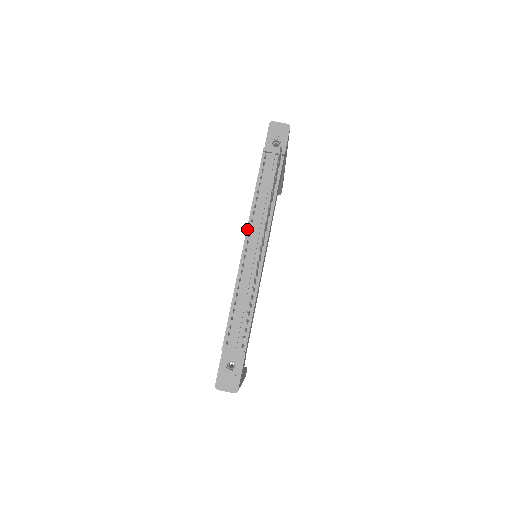
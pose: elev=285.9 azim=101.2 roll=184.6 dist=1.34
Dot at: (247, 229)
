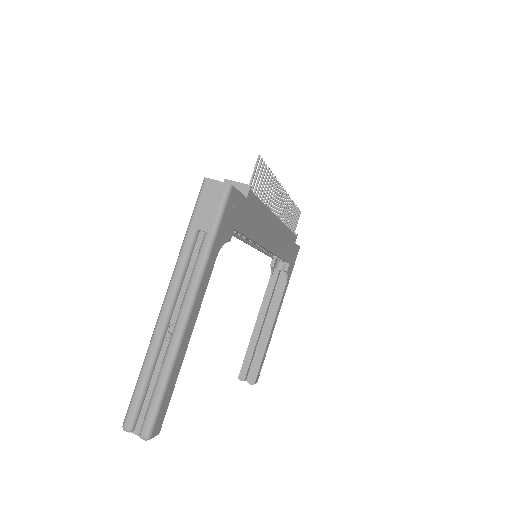
Dot at: occluded
